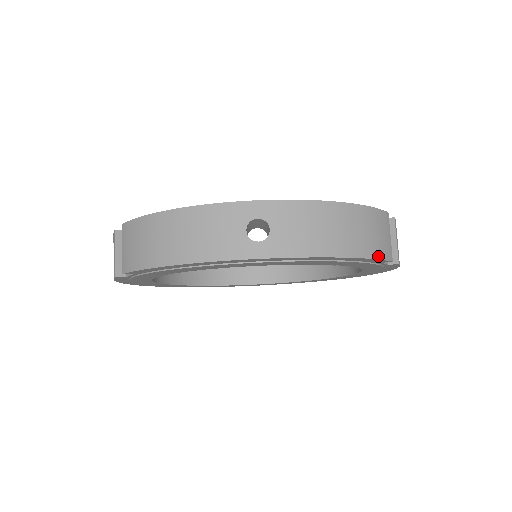
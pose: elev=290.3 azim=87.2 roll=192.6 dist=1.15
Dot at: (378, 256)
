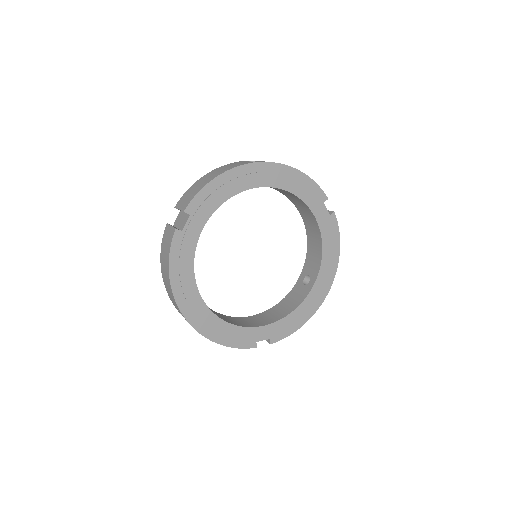
Dot at: (318, 185)
